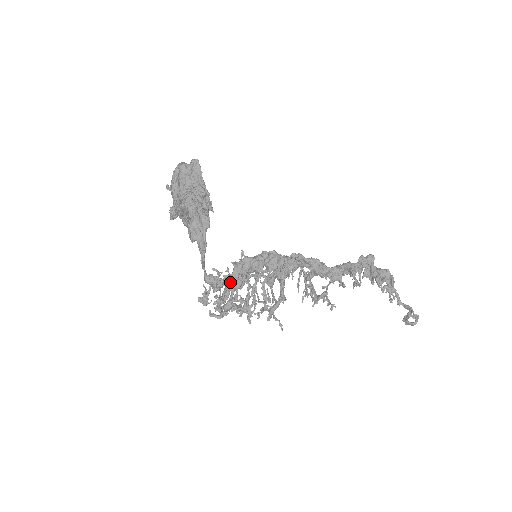
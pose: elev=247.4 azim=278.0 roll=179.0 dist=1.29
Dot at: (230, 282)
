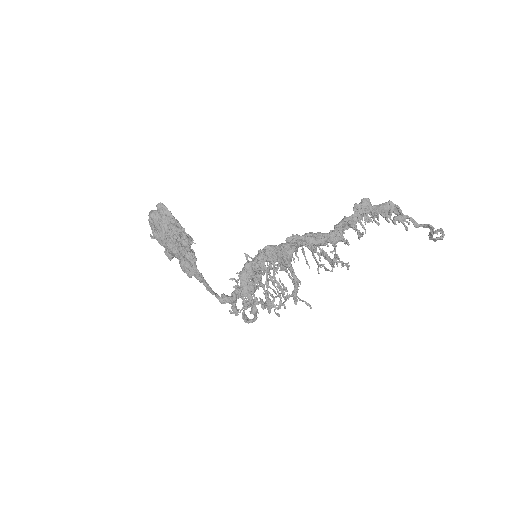
Dot at: (242, 293)
